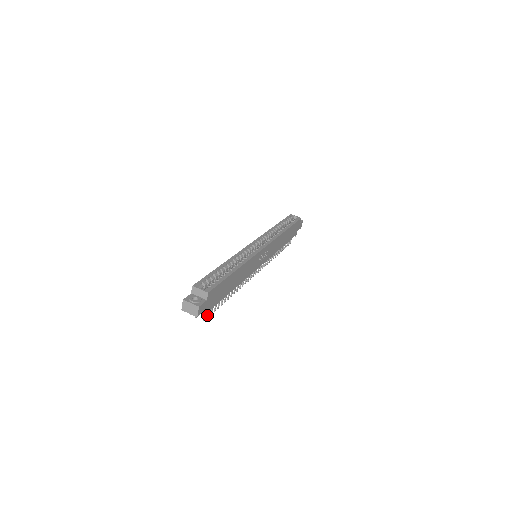
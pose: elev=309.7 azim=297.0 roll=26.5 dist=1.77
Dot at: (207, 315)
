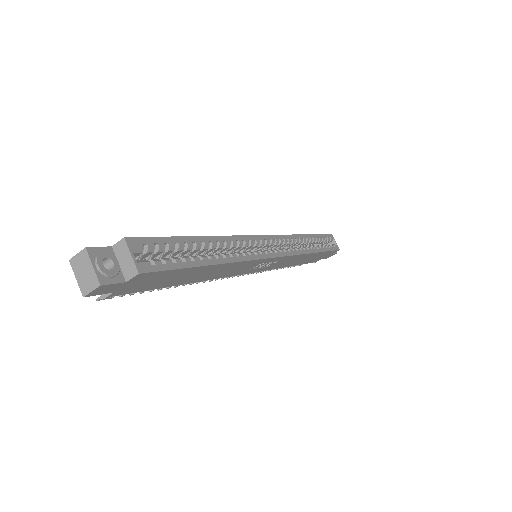
Dot at: occluded
